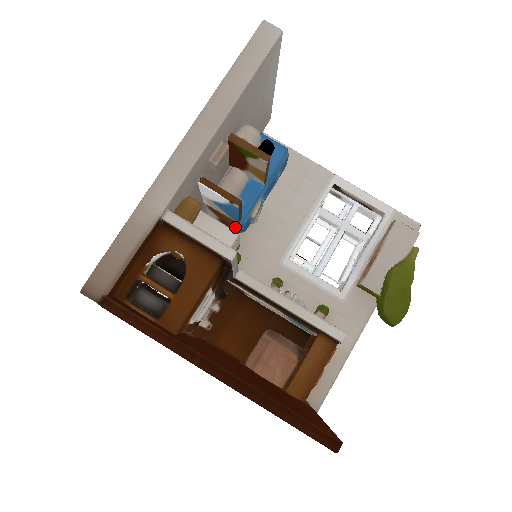
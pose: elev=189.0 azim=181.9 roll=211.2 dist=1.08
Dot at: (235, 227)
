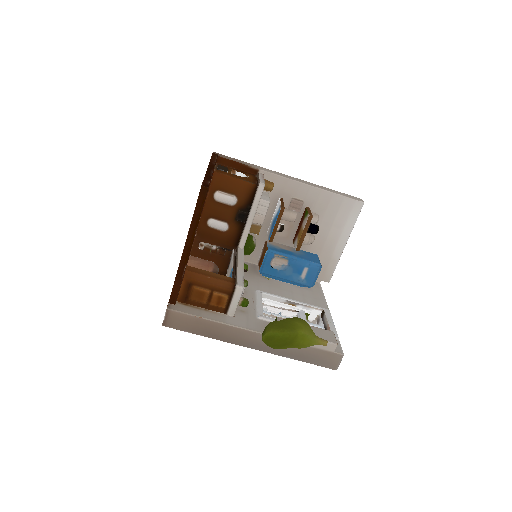
Dot at: (262, 260)
